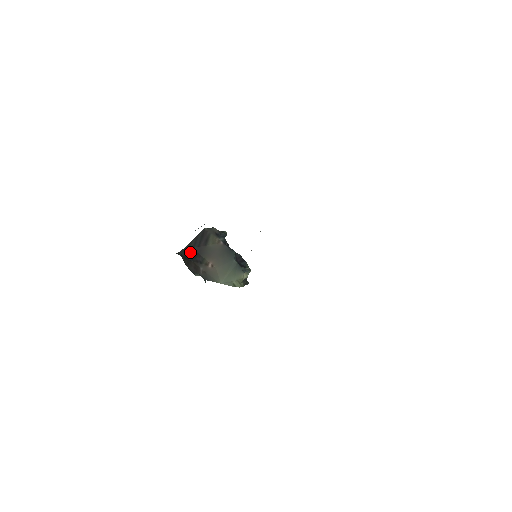
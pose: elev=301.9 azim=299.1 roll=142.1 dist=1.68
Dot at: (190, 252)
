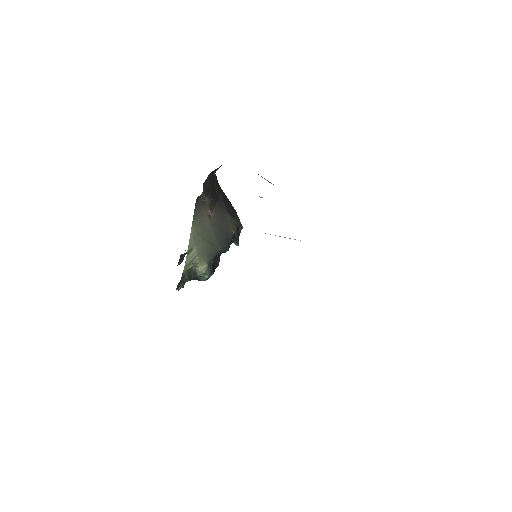
Dot at: (218, 188)
